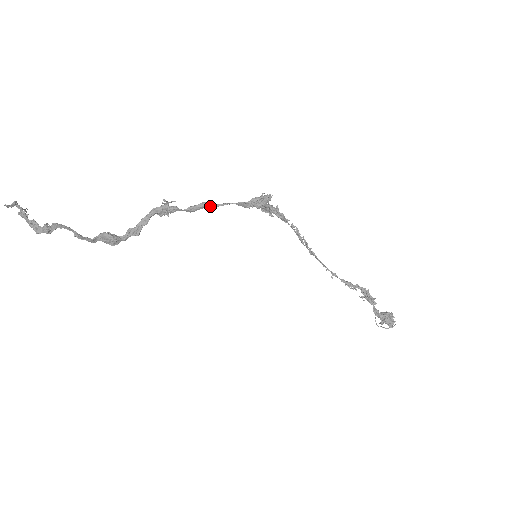
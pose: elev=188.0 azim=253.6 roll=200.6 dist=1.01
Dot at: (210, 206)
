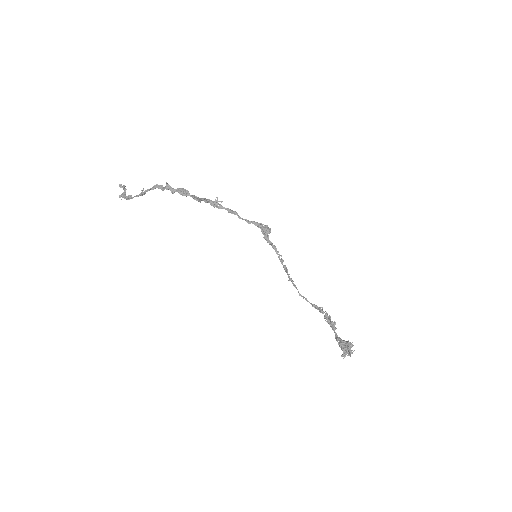
Dot at: (238, 215)
